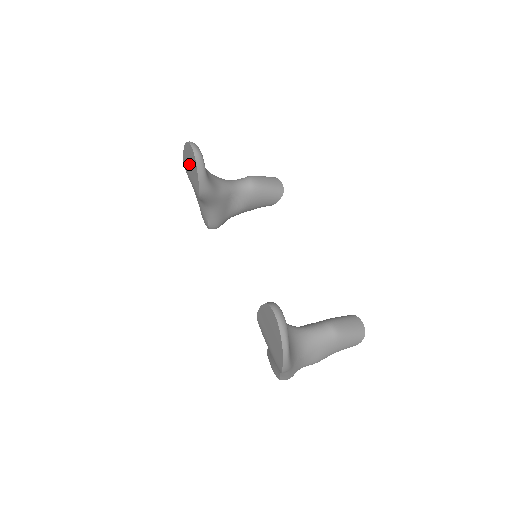
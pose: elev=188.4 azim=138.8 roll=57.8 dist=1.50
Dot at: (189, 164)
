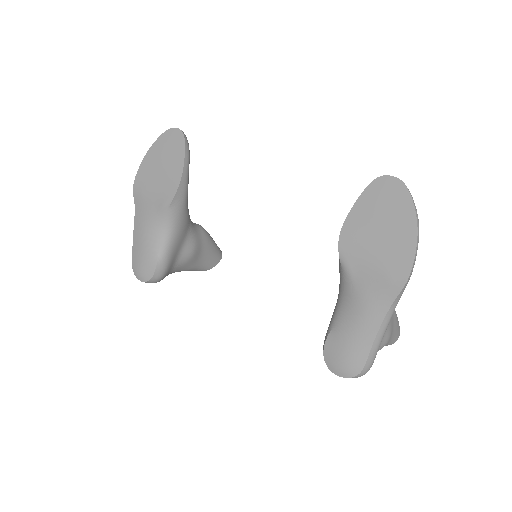
Dot at: (159, 162)
